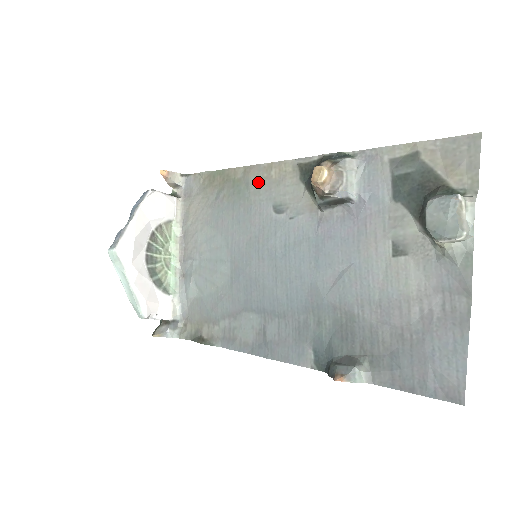
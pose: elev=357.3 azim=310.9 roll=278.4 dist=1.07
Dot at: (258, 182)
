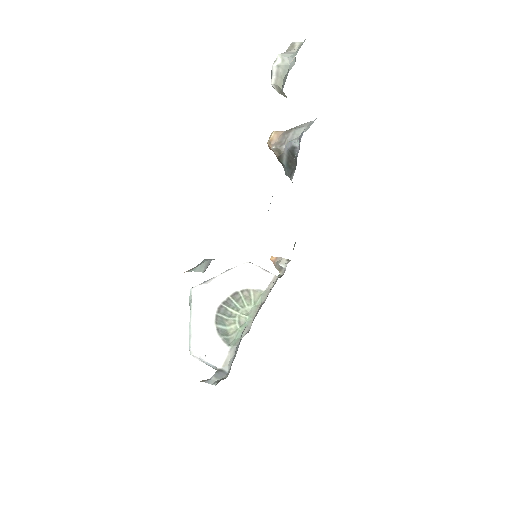
Dot at: occluded
